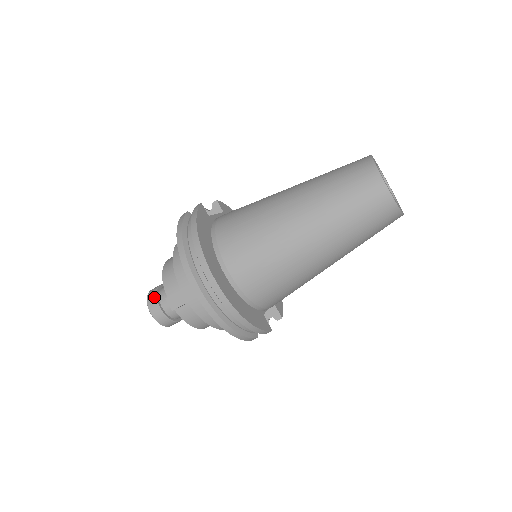
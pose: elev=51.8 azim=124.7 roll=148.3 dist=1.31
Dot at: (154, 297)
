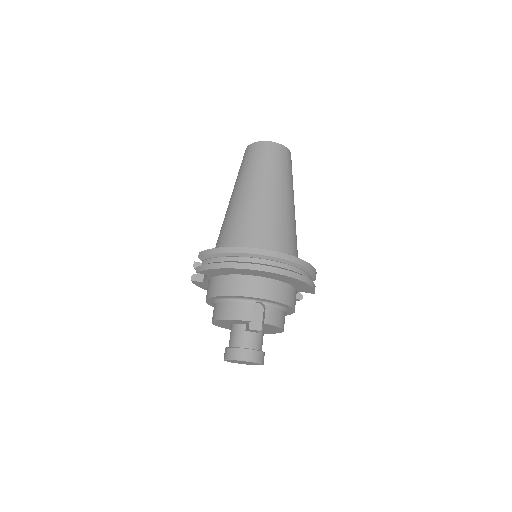
Dot at: (237, 350)
